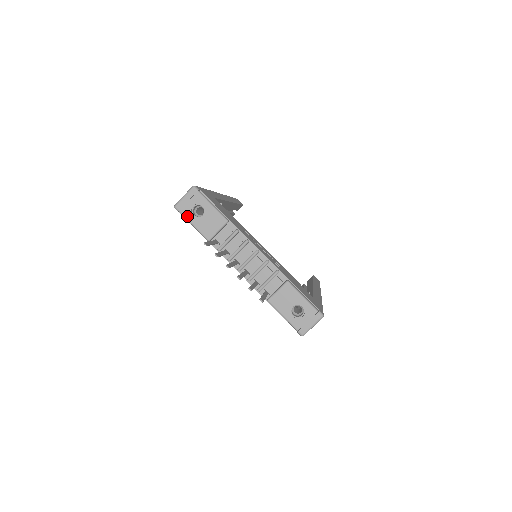
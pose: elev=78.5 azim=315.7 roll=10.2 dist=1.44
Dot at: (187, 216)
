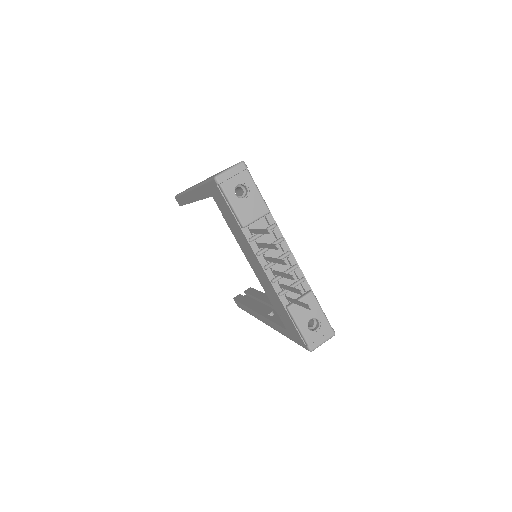
Dot at: (228, 193)
